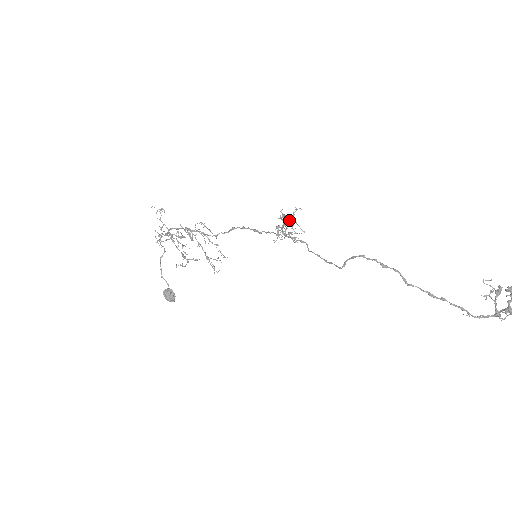
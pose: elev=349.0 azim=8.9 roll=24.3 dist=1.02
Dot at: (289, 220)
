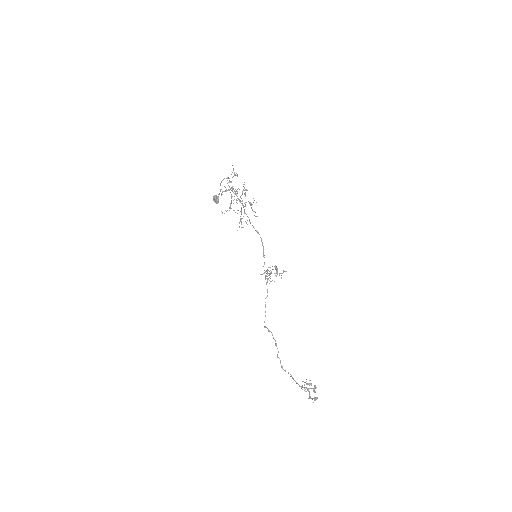
Dot at: (275, 273)
